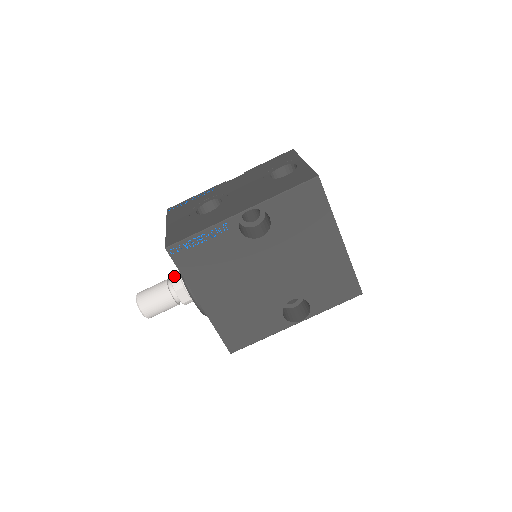
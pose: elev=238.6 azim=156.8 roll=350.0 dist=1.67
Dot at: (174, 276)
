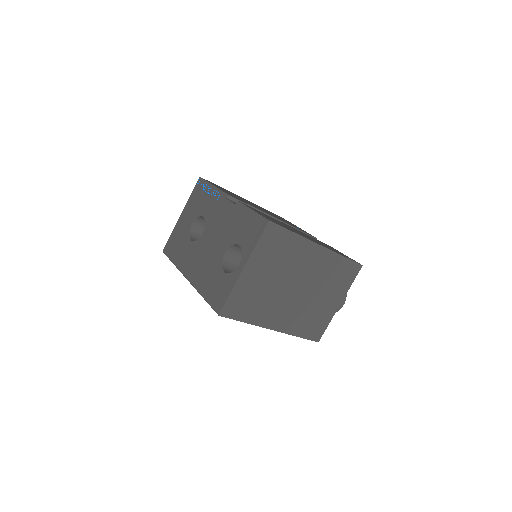
Dot at: occluded
